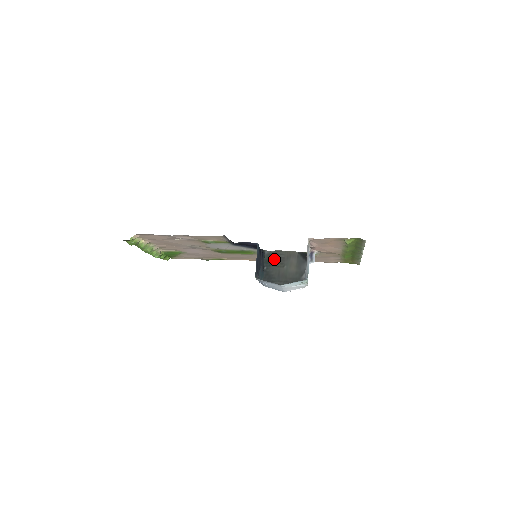
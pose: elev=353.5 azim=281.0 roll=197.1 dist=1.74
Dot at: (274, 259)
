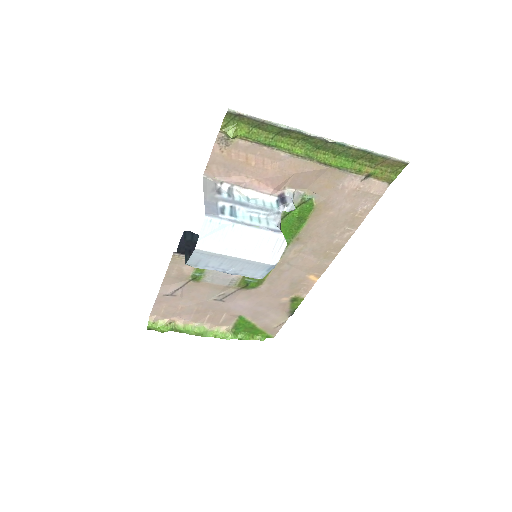
Dot at: occluded
